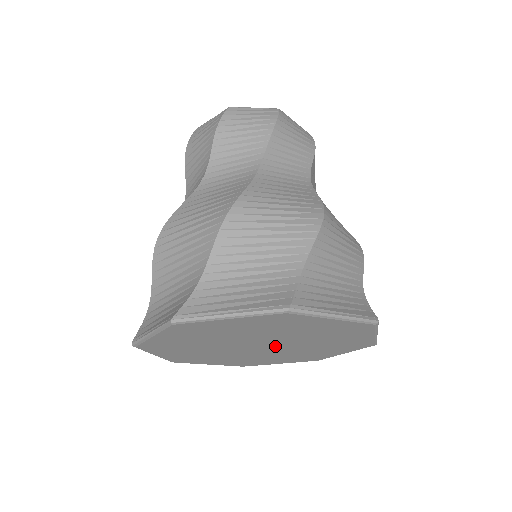
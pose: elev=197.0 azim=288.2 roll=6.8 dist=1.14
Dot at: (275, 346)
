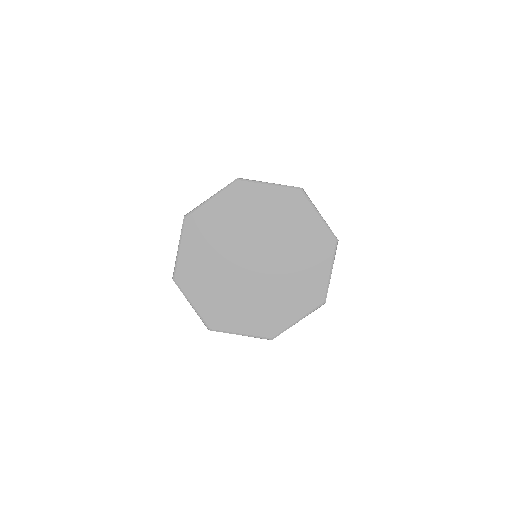
Dot at: (266, 258)
